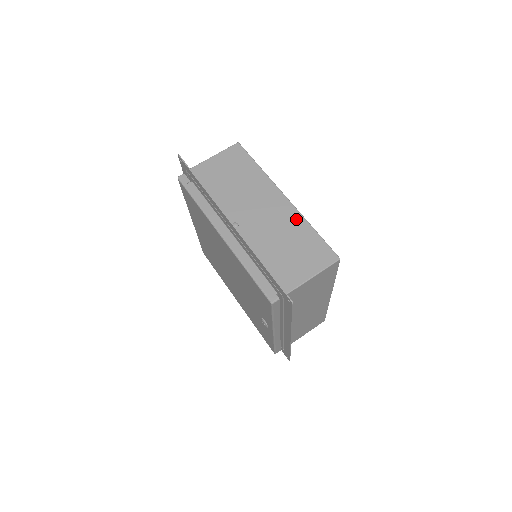
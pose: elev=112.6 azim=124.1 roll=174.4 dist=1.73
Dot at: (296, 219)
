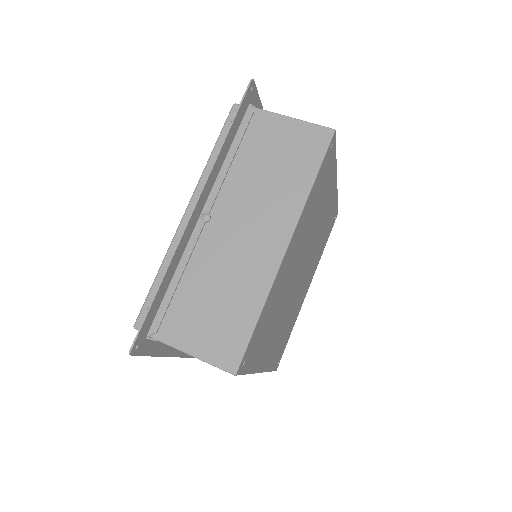
Dot at: (260, 283)
